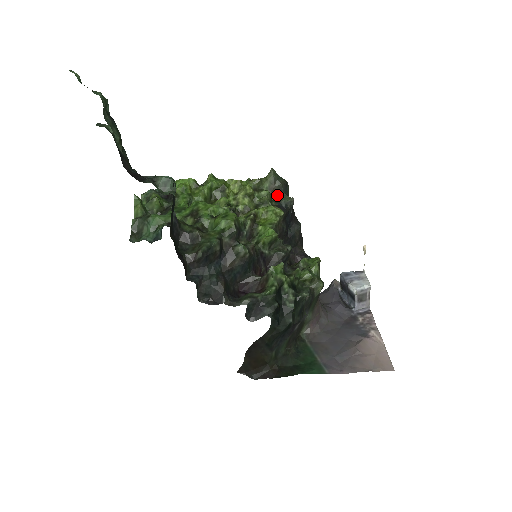
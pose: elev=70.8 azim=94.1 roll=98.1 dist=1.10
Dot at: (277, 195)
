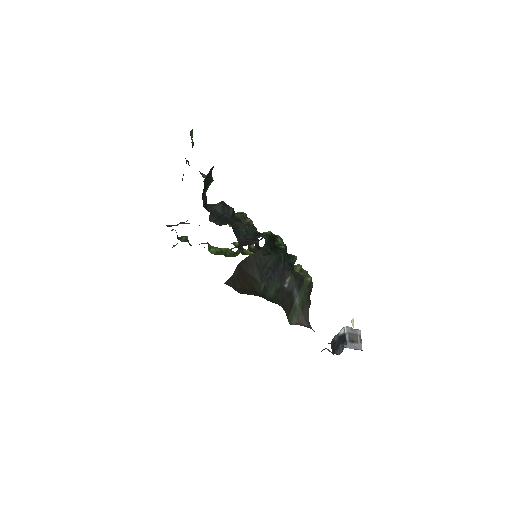
Dot at: occluded
